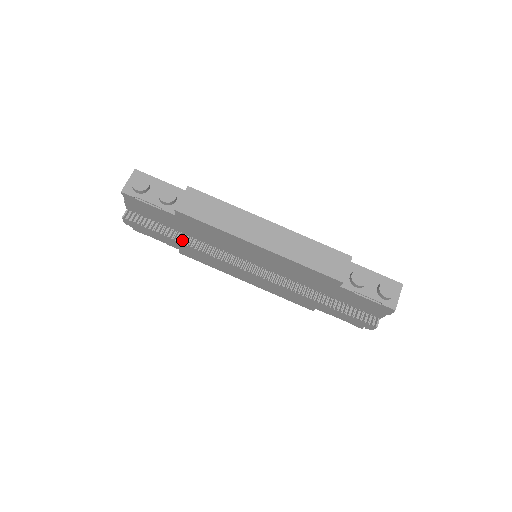
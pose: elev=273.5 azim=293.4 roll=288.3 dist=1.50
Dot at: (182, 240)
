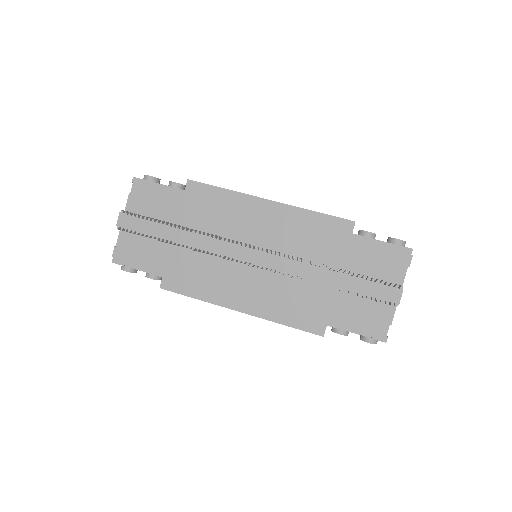
Dot at: (182, 226)
